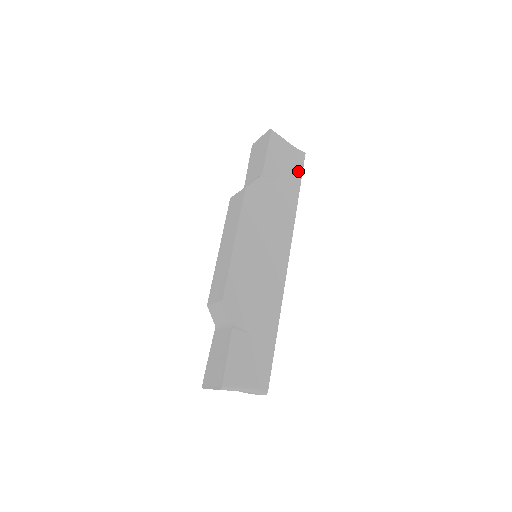
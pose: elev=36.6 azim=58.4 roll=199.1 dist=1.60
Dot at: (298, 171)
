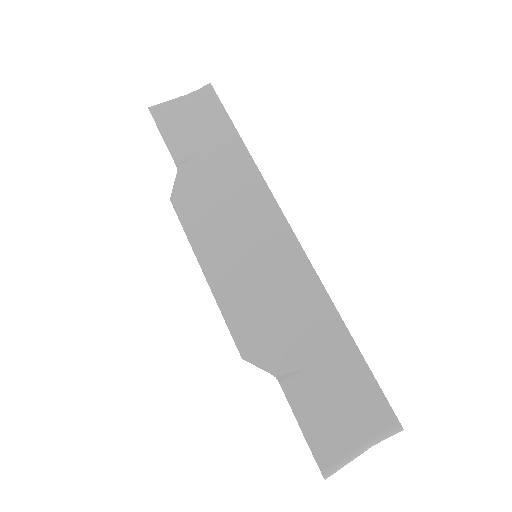
Dot at: (217, 112)
